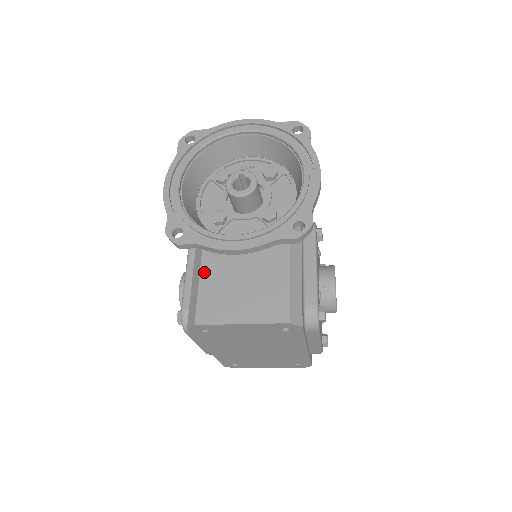
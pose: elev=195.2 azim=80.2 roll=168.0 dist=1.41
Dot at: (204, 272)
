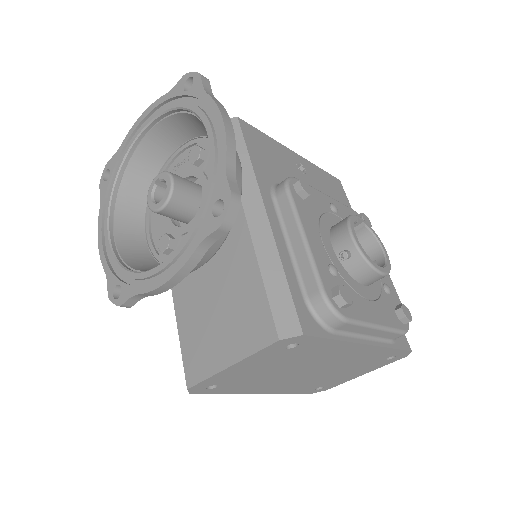
Dot at: (179, 317)
